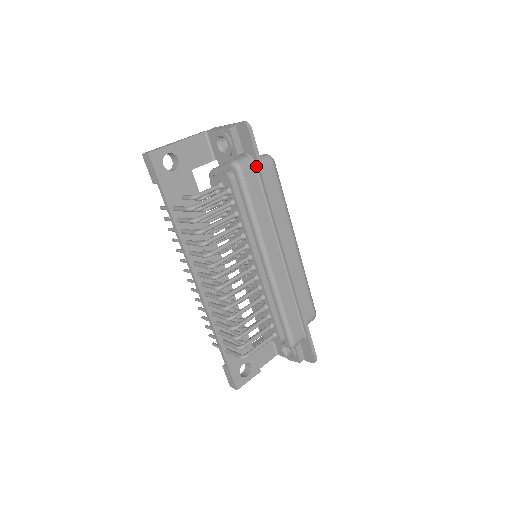
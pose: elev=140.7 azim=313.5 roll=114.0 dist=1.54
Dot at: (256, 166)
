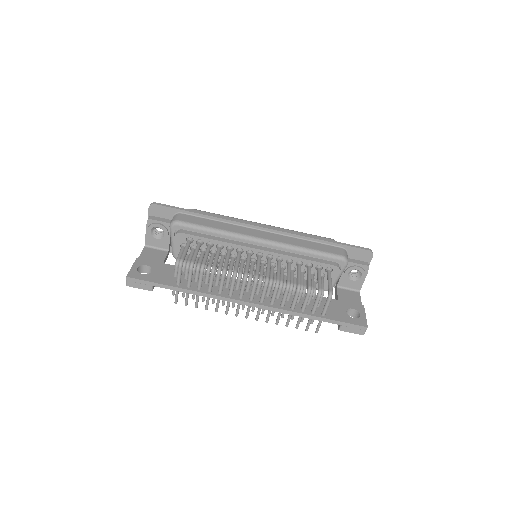
Dot at: (183, 213)
